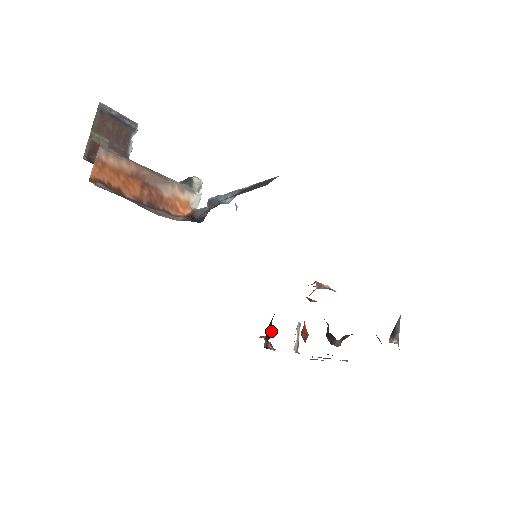
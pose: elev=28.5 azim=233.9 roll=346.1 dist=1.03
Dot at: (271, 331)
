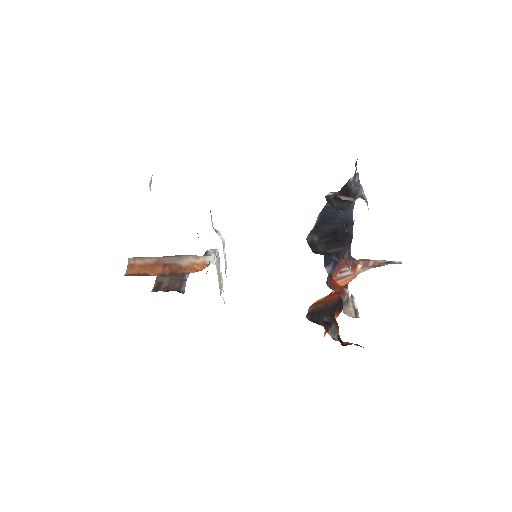
Dot at: (331, 321)
